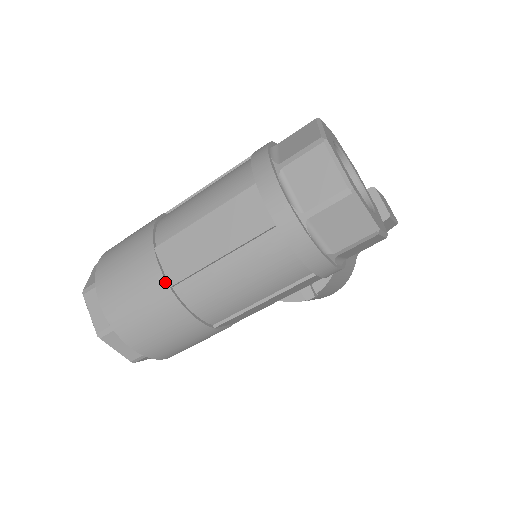
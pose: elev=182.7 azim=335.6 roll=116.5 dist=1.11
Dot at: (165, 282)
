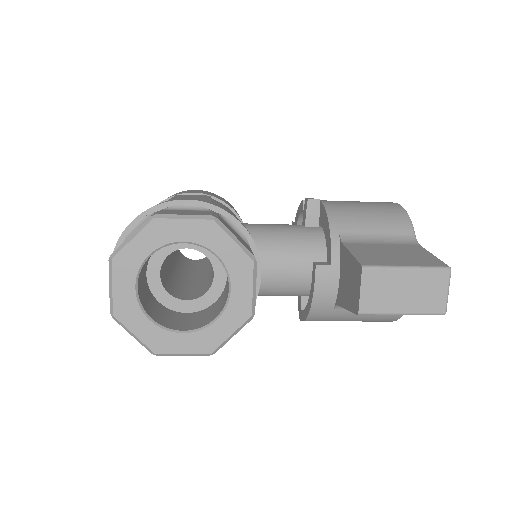
Dot at: occluded
